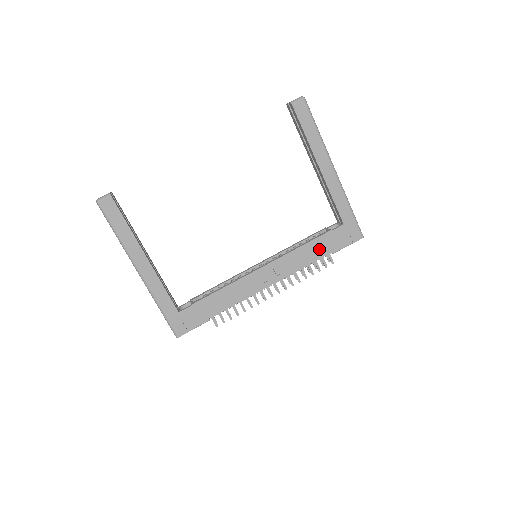
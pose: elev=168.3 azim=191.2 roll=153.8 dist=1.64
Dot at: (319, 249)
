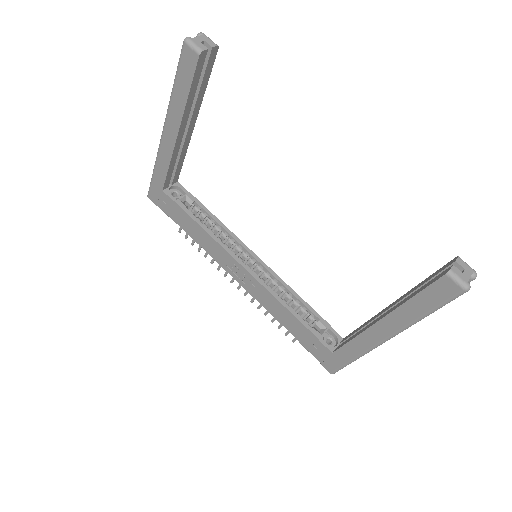
Dot at: (294, 327)
